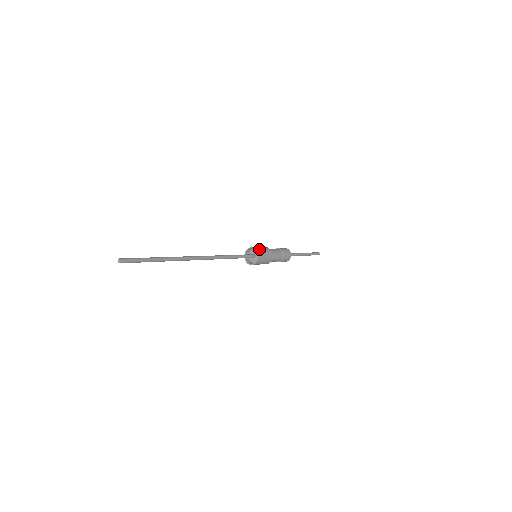
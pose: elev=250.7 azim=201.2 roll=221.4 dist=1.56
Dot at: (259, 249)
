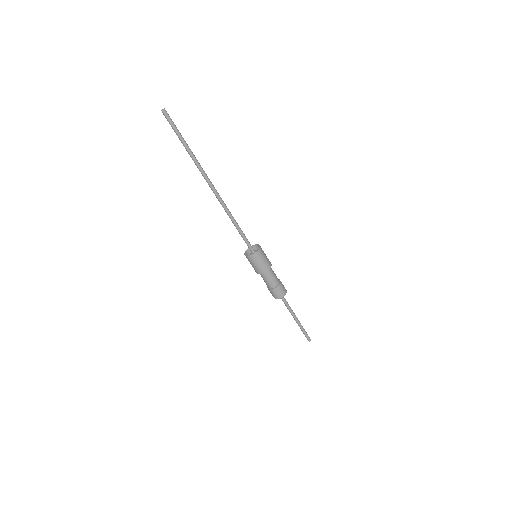
Dot at: occluded
